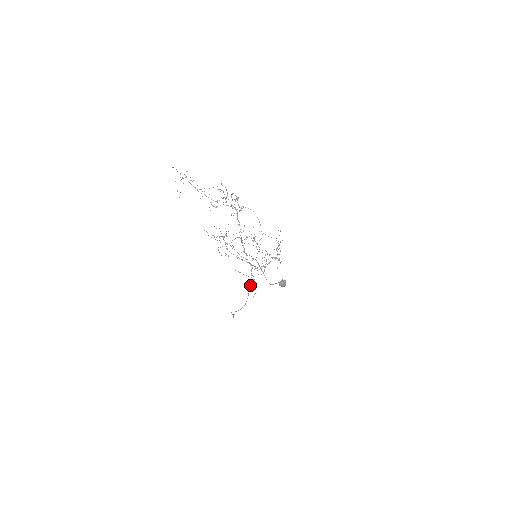
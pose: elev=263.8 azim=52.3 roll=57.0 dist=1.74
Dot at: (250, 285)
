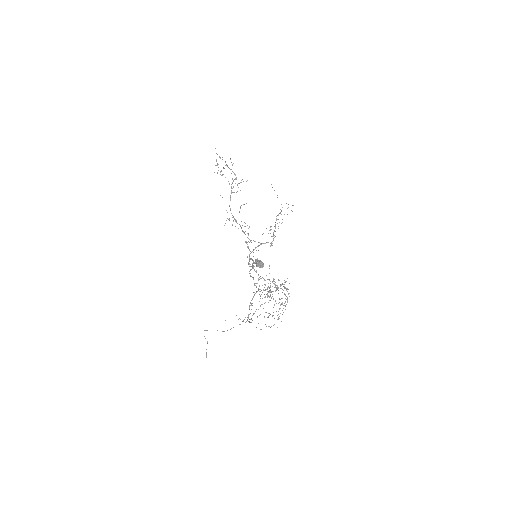
Dot at: occluded
